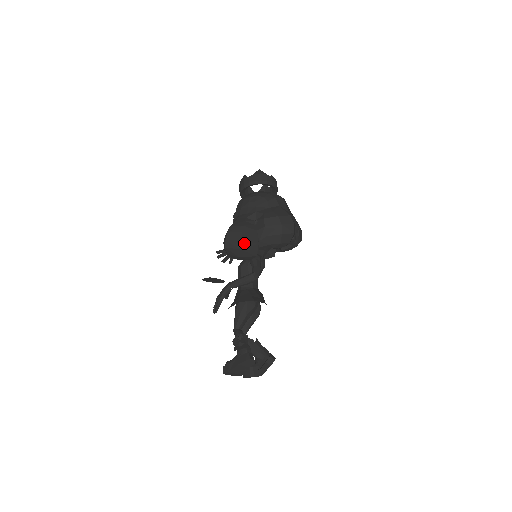
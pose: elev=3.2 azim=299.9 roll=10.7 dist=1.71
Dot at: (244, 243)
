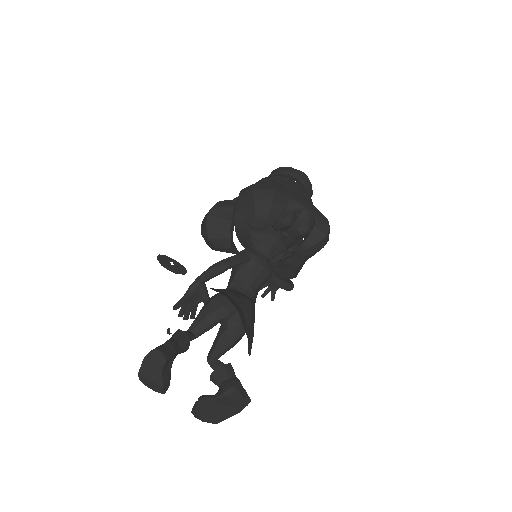
Dot at: (212, 219)
